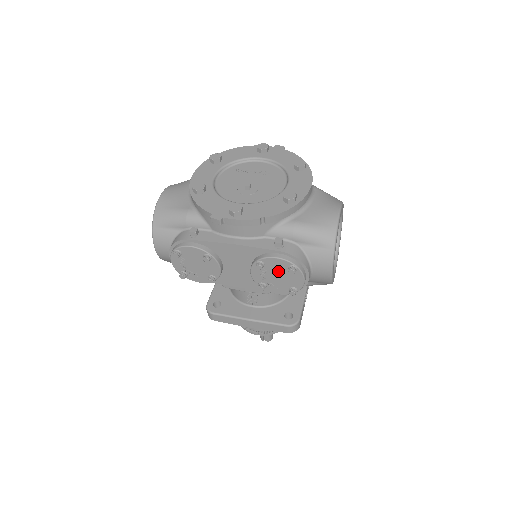
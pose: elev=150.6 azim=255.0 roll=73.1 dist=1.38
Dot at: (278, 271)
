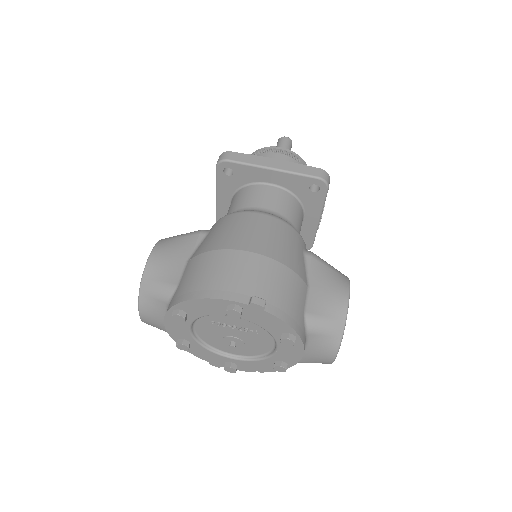
Dot at: occluded
